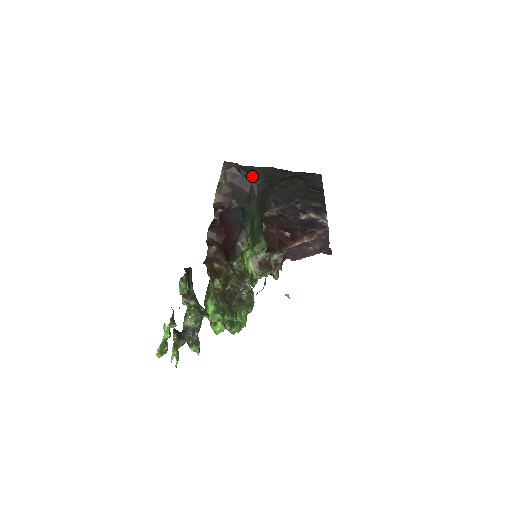
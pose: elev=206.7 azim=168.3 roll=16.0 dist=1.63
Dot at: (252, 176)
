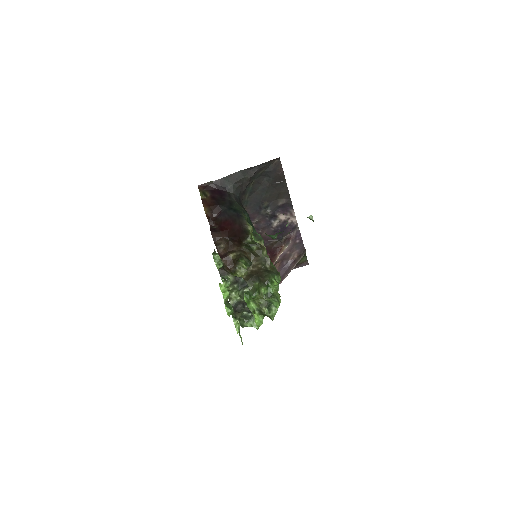
Dot at: (226, 187)
